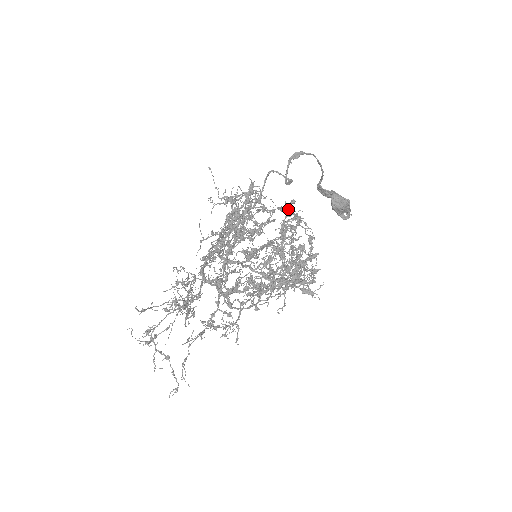
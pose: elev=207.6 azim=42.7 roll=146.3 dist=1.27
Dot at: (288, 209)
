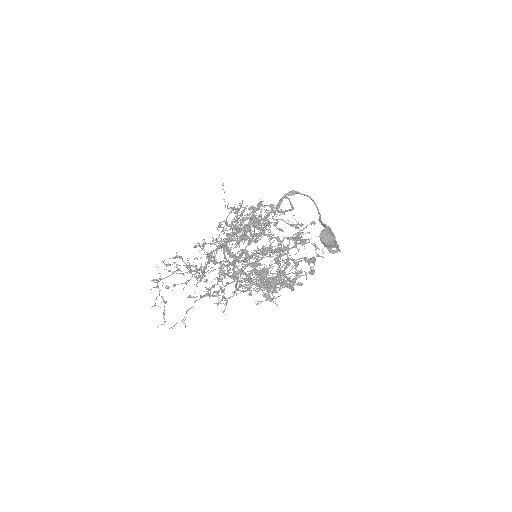
Dot at: (304, 228)
